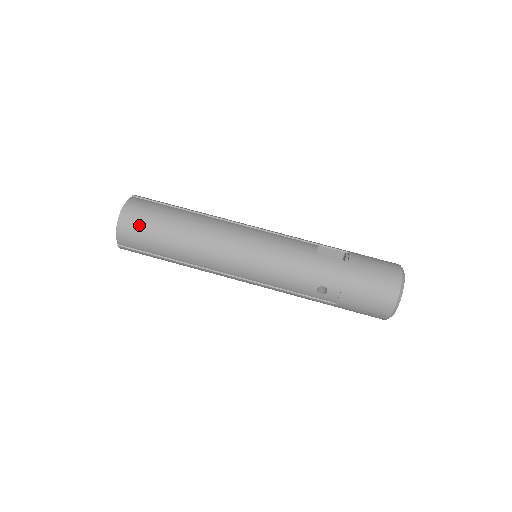
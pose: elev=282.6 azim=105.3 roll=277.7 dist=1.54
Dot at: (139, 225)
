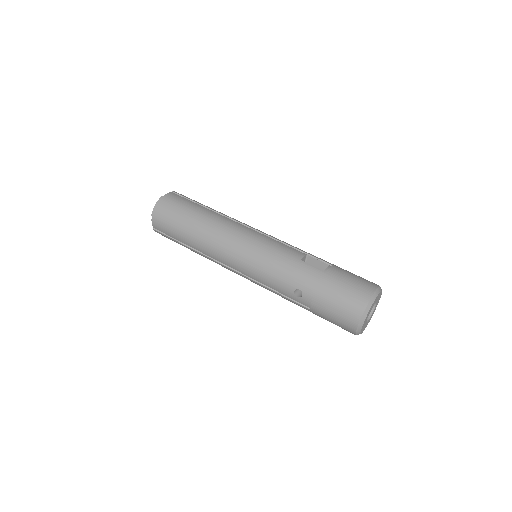
Dot at: (167, 214)
